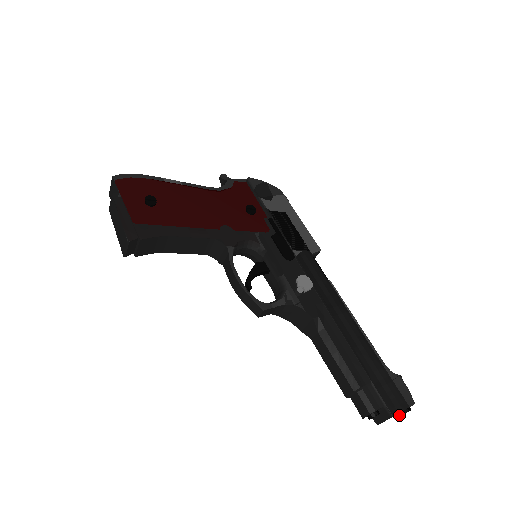
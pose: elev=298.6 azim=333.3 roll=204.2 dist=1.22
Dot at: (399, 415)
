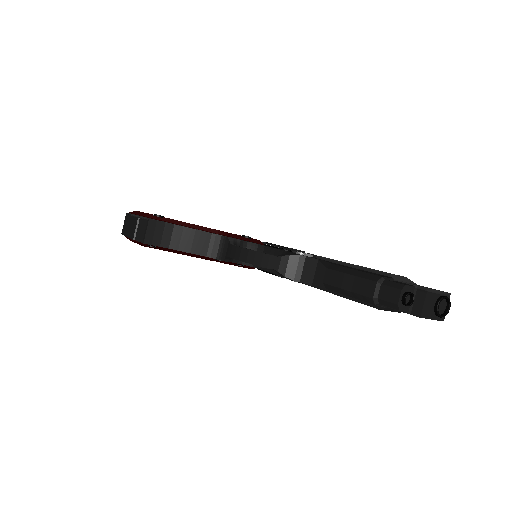
Dot at: (438, 301)
